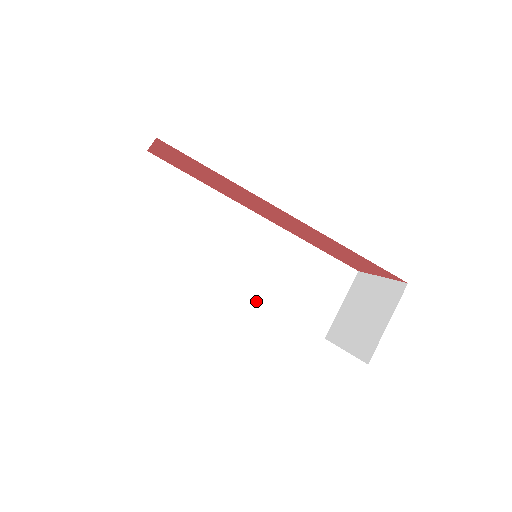
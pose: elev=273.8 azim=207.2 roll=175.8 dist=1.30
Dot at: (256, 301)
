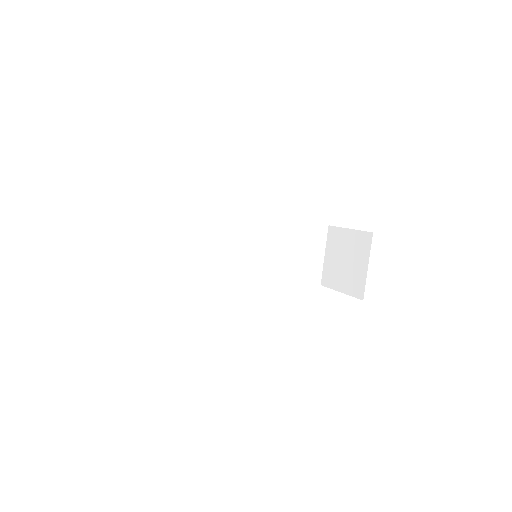
Dot at: (263, 282)
